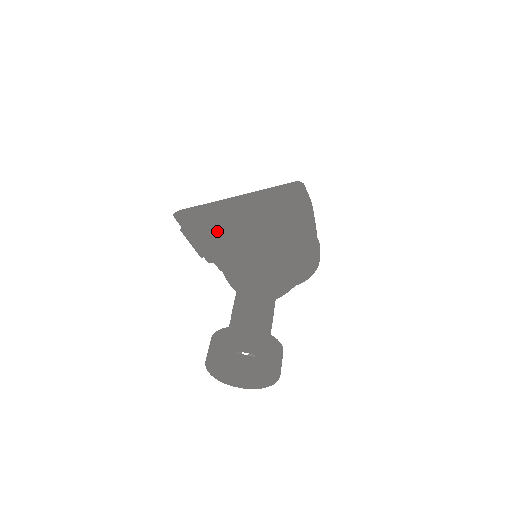
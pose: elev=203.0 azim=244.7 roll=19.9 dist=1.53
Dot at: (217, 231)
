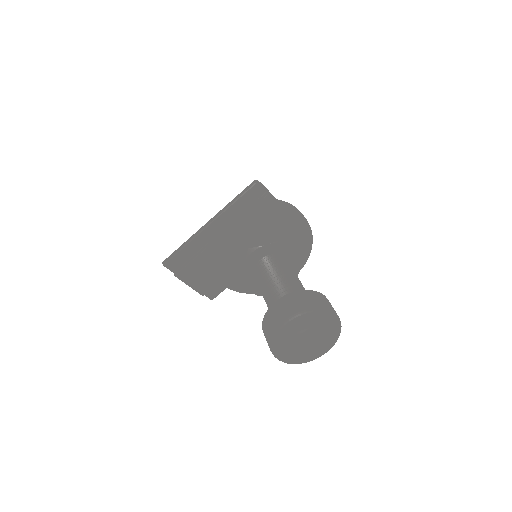
Dot at: (213, 247)
